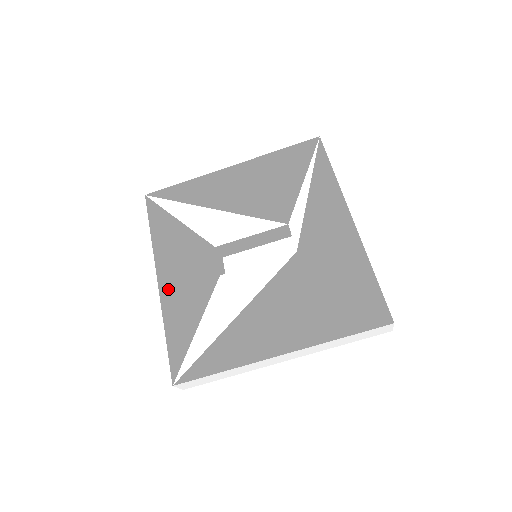
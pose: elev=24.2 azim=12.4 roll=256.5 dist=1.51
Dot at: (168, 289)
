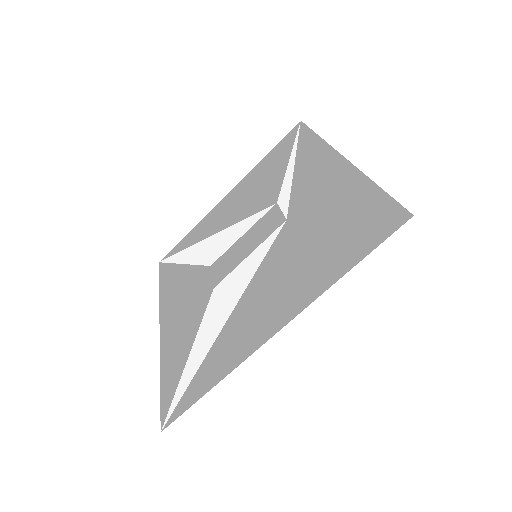
Dot at: (167, 329)
